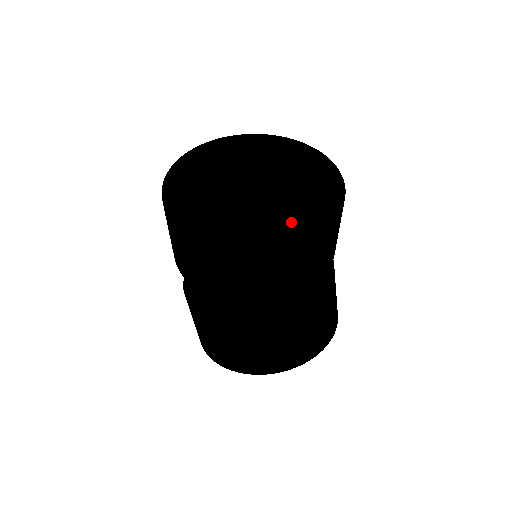
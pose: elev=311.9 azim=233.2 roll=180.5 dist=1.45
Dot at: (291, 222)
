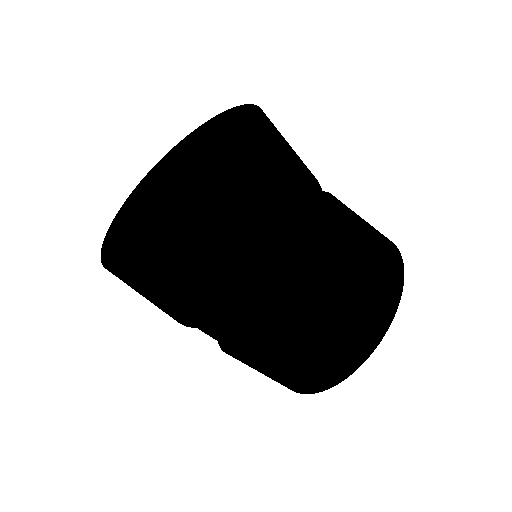
Dot at: occluded
